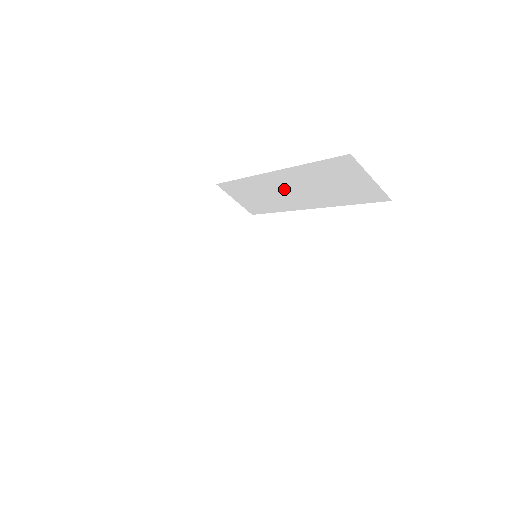
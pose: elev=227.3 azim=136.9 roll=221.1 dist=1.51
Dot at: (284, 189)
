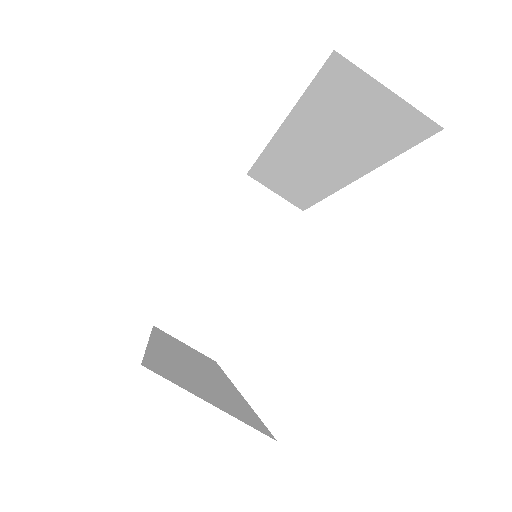
Dot at: (305, 158)
